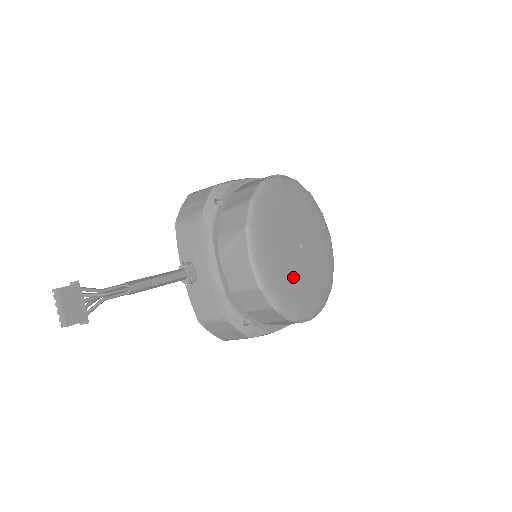
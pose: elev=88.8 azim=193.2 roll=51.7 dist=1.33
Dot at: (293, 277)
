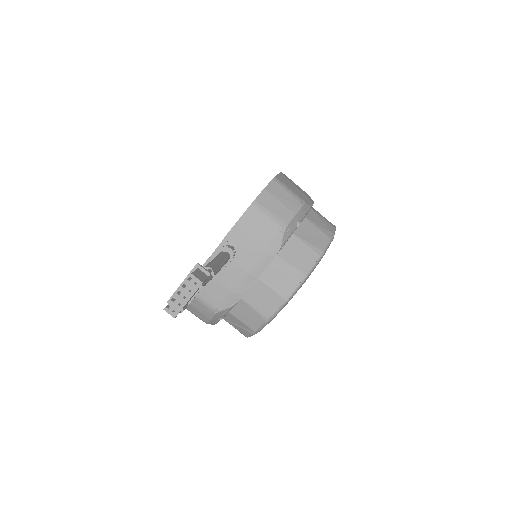
Dot at: occluded
